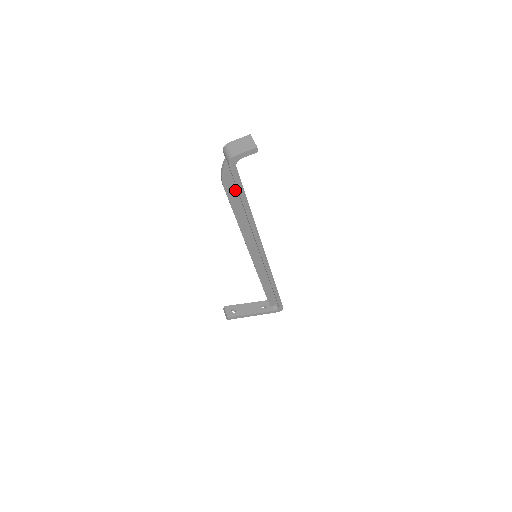
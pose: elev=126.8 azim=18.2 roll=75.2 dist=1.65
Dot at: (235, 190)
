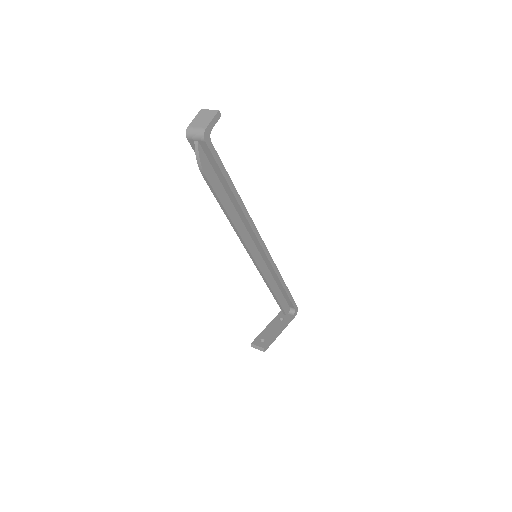
Dot at: (216, 177)
